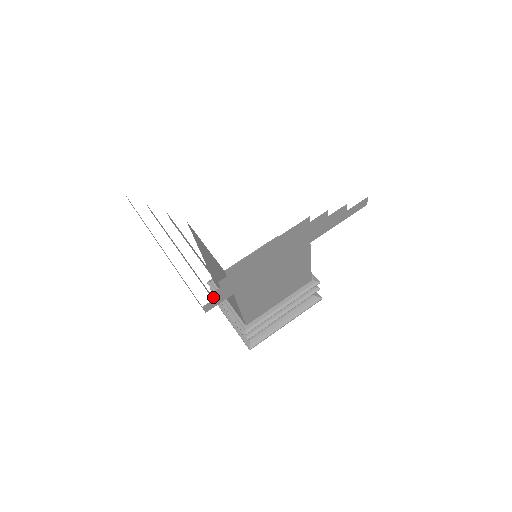
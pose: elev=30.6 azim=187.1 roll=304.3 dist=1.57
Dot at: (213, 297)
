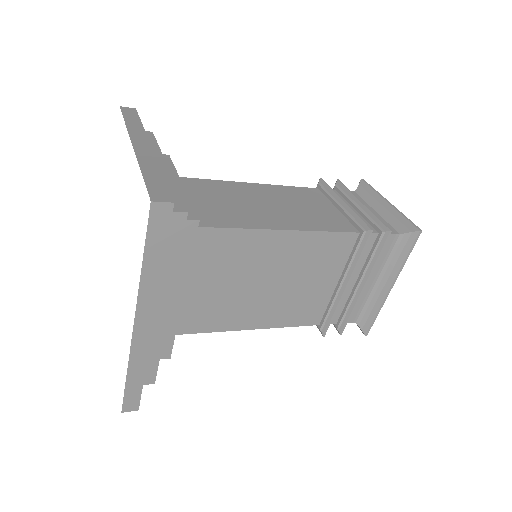
Dot at: (149, 383)
